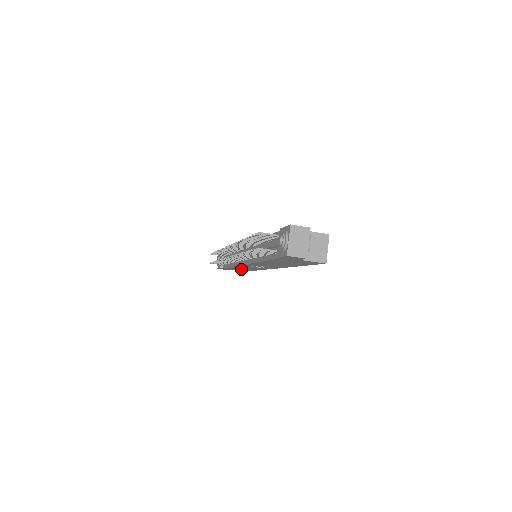
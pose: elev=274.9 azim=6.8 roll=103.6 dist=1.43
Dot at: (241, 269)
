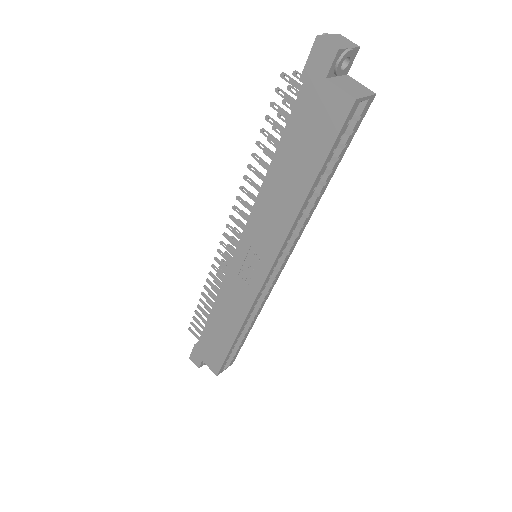
Dot at: (219, 337)
